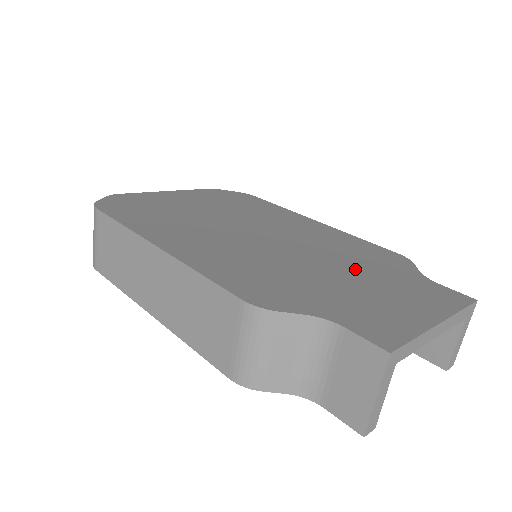
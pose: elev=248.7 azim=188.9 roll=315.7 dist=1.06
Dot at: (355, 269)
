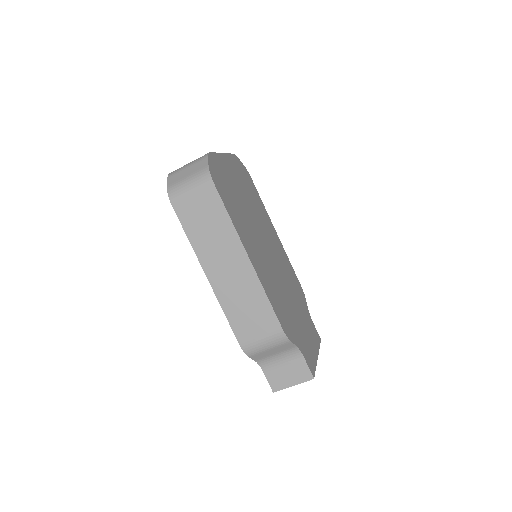
Dot at: (297, 302)
